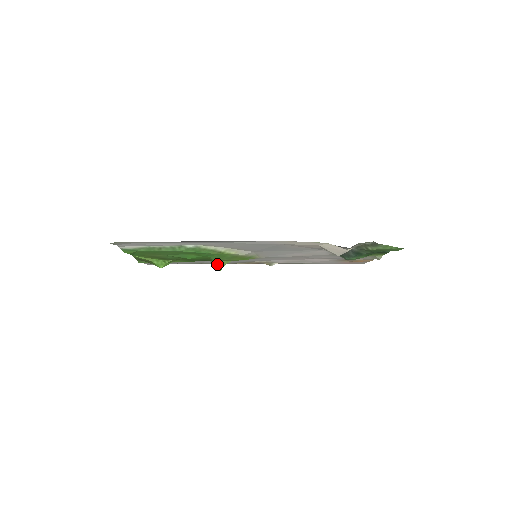
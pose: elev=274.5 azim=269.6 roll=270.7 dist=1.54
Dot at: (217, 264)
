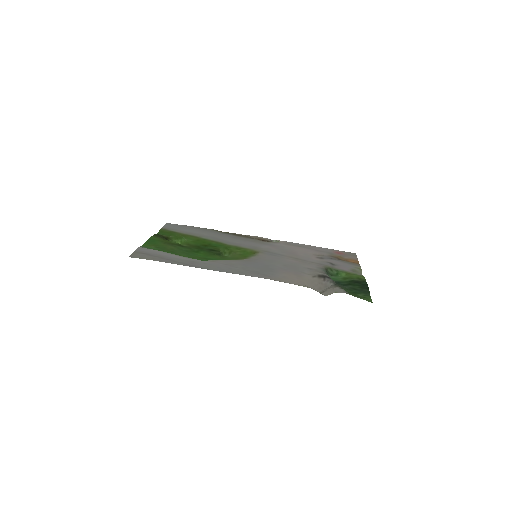
Dot at: (222, 255)
